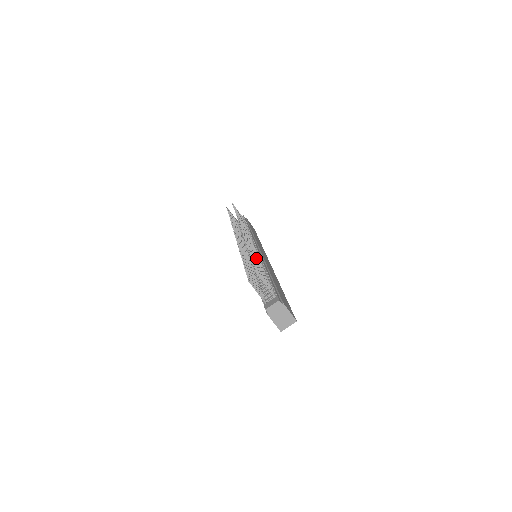
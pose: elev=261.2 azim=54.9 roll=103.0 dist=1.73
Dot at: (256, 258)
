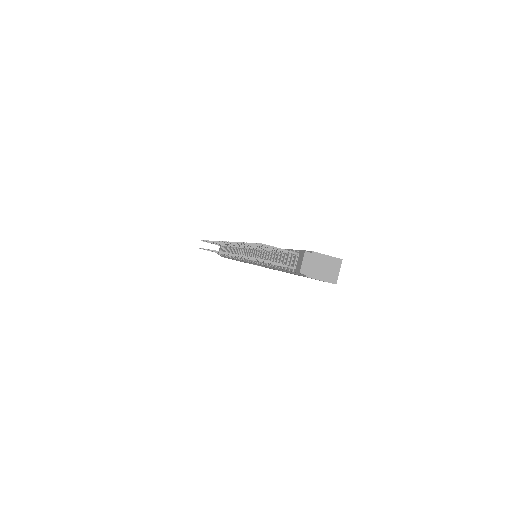
Dot at: occluded
